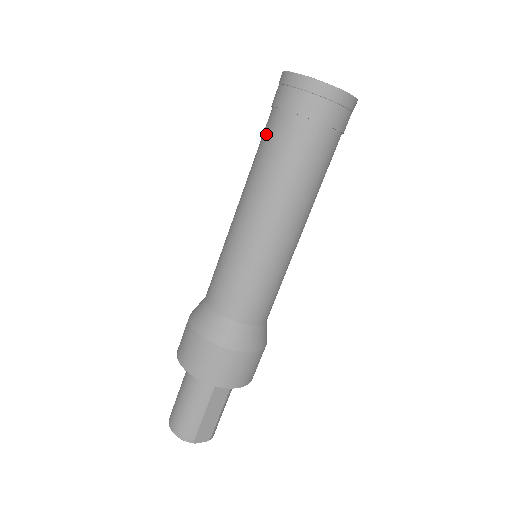
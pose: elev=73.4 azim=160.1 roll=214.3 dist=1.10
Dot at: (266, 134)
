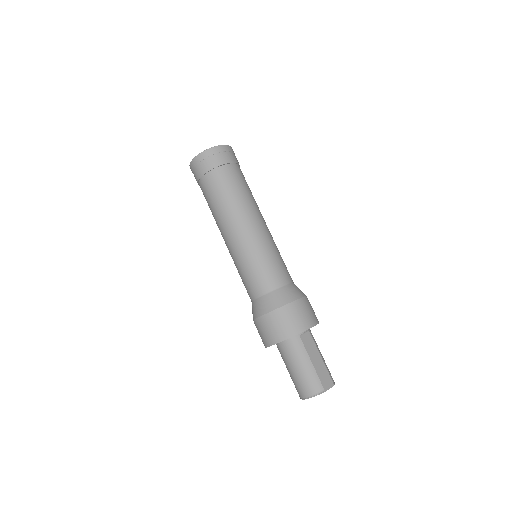
Dot at: (206, 194)
